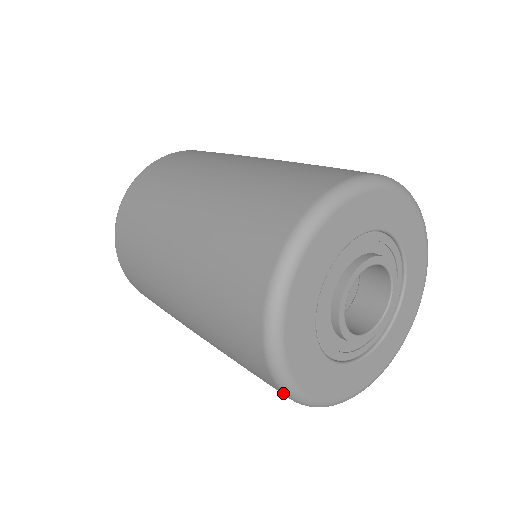
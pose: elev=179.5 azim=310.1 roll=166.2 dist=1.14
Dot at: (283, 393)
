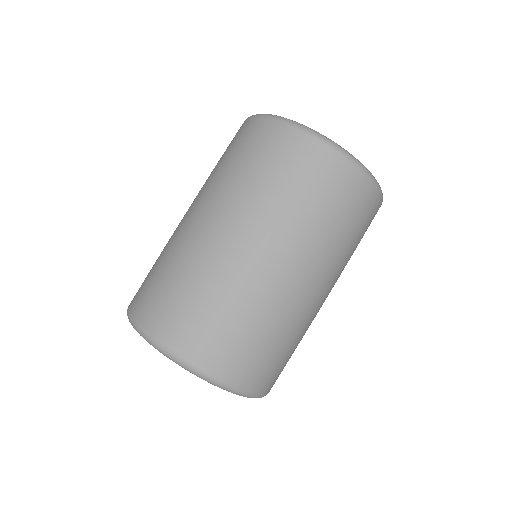
Dot at: (312, 137)
